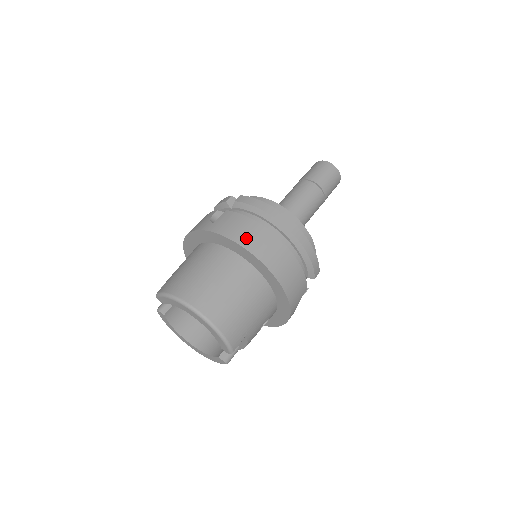
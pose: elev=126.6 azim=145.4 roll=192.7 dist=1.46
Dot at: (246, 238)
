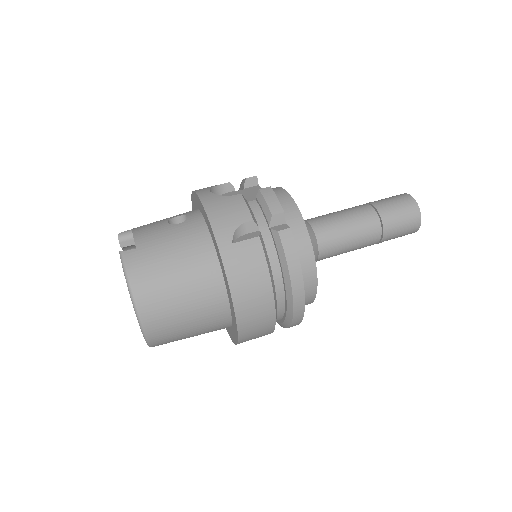
Dot at: (245, 297)
